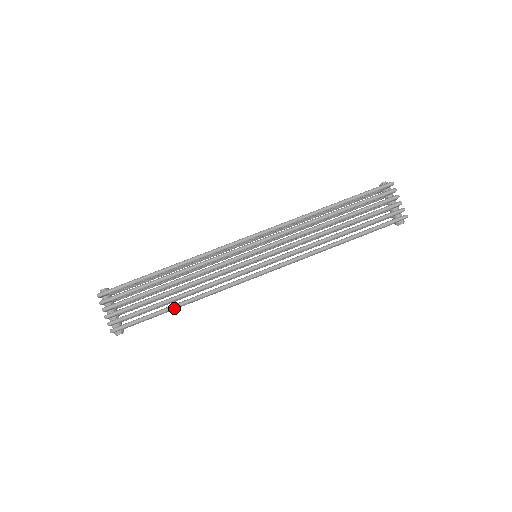
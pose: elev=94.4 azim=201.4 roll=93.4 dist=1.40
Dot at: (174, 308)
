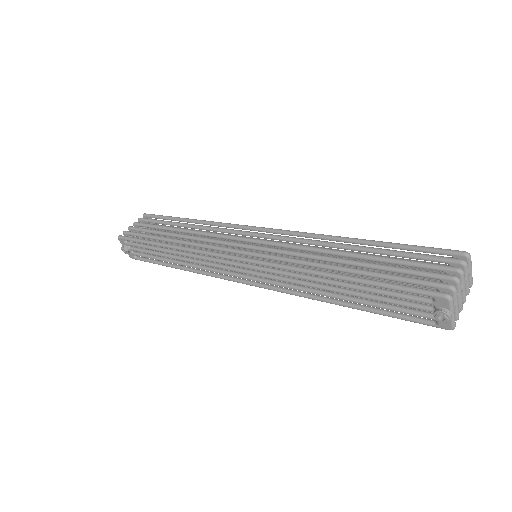
Dot at: (159, 244)
